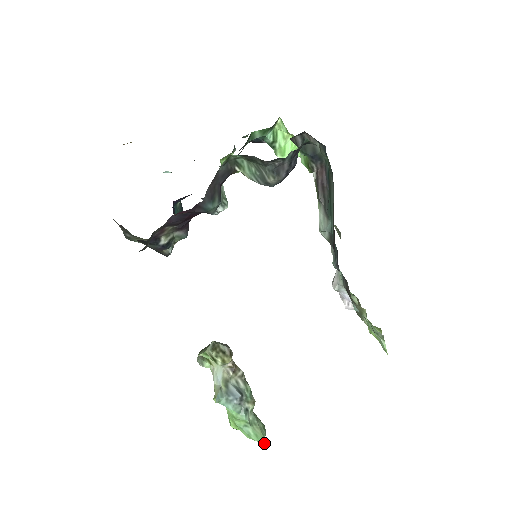
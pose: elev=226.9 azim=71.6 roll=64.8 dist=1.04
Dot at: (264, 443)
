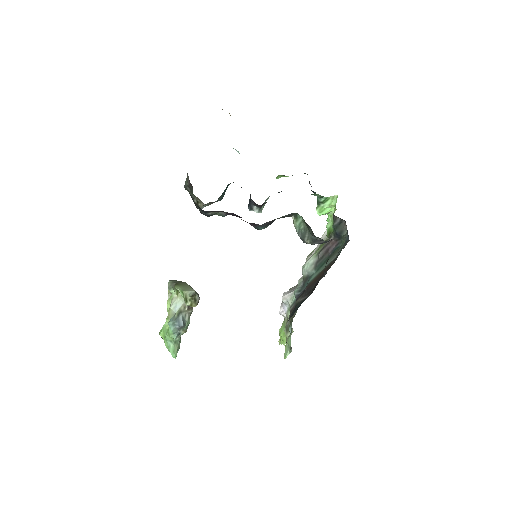
Dot at: (175, 358)
